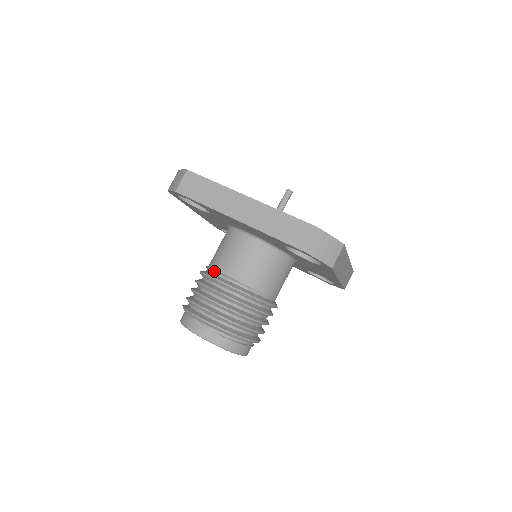
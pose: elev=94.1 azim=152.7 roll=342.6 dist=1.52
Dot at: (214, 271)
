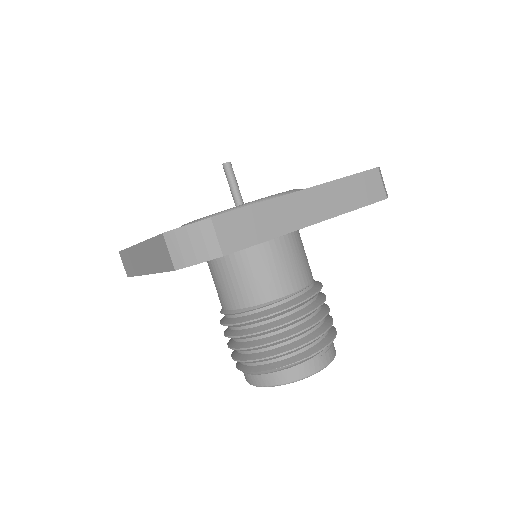
Dot at: (270, 305)
